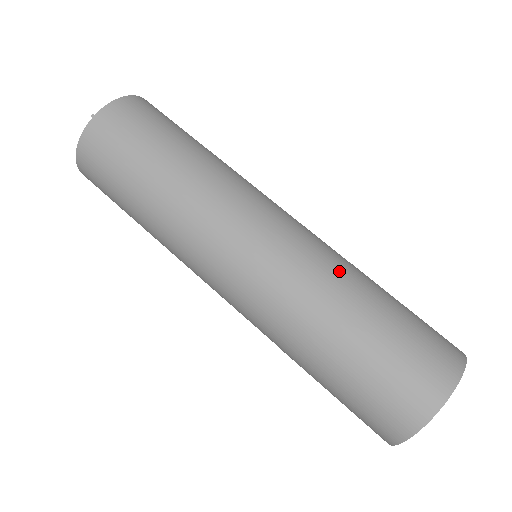
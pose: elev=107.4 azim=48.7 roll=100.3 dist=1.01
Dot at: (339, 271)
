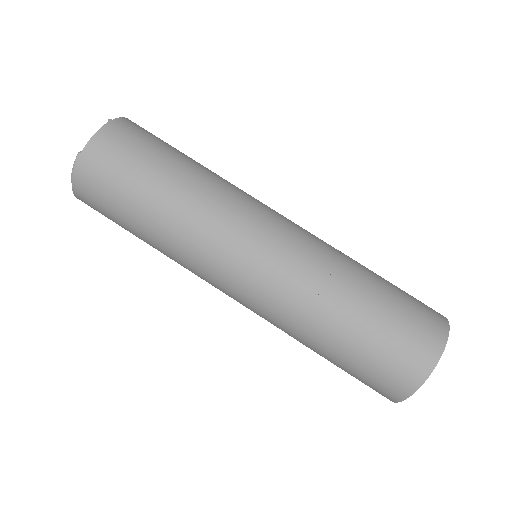
Dot at: occluded
